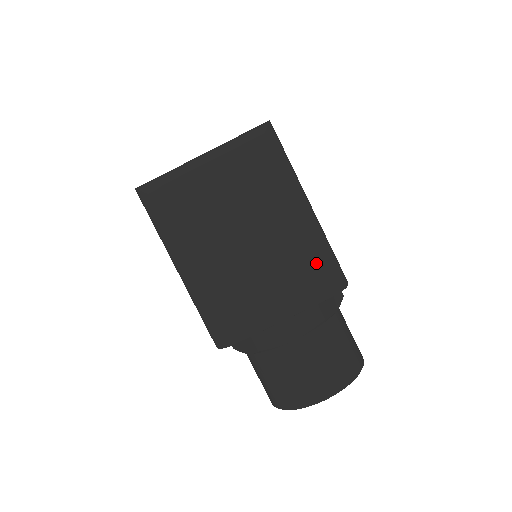
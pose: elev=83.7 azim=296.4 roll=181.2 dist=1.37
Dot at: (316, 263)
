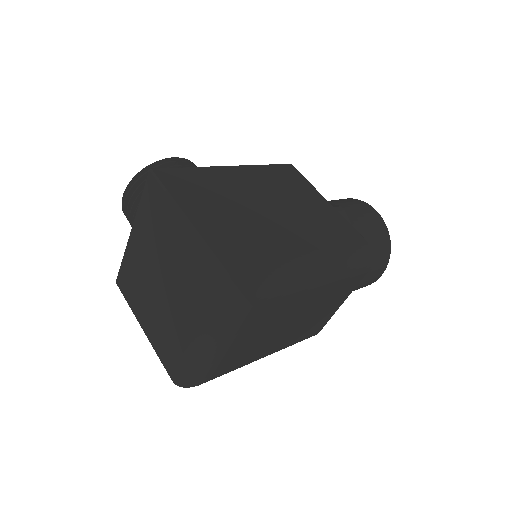
Dot at: (348, 278)
